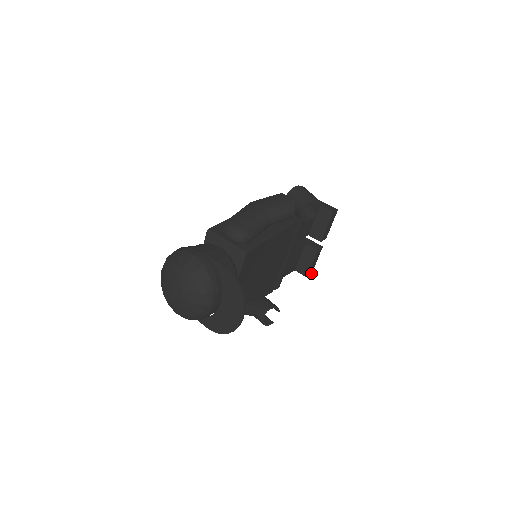
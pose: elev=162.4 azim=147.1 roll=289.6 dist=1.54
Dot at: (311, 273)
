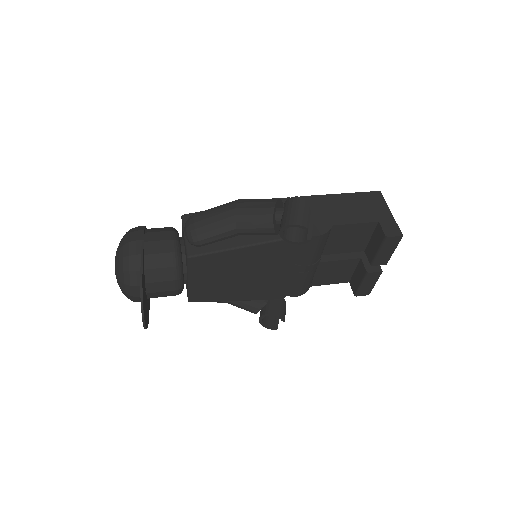
Dot at: (368, 294)
